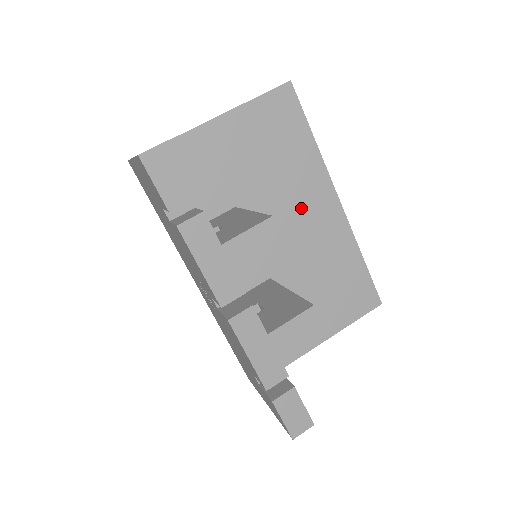
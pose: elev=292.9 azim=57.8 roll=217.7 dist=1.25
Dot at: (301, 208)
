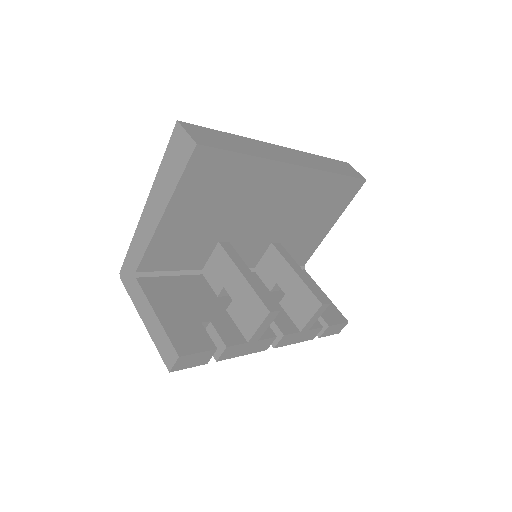
Dot at: (268, 198)
